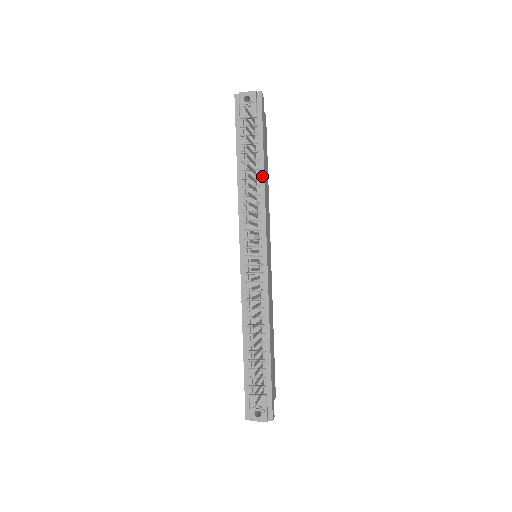
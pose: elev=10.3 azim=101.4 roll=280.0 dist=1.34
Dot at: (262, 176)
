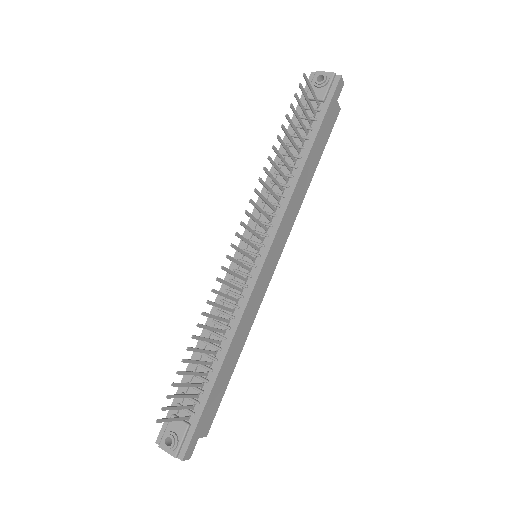
Dot at: (301, 167)
